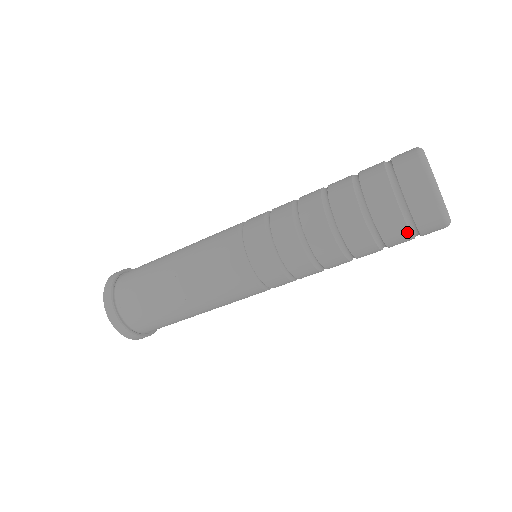
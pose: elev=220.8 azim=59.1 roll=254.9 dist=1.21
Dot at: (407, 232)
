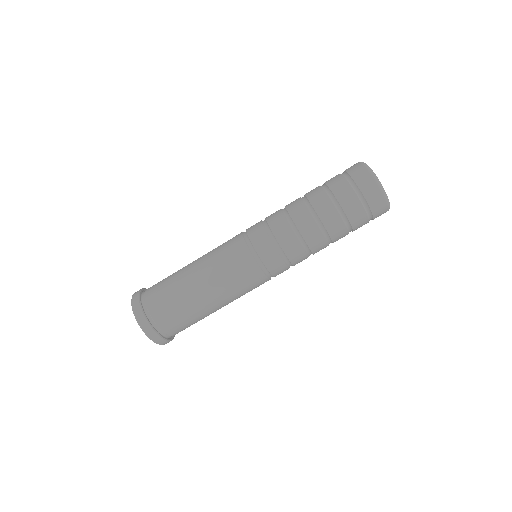
Dot at: (362, 208)
